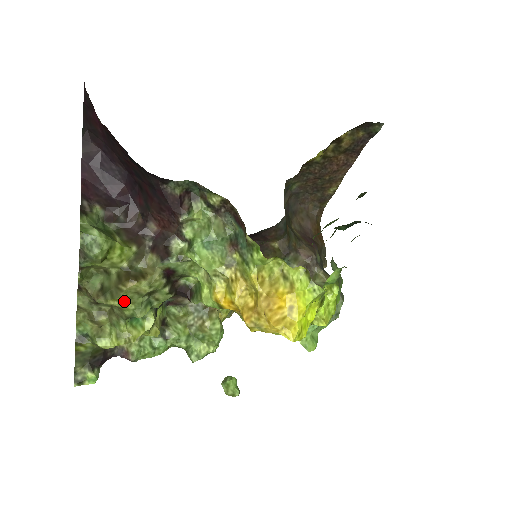
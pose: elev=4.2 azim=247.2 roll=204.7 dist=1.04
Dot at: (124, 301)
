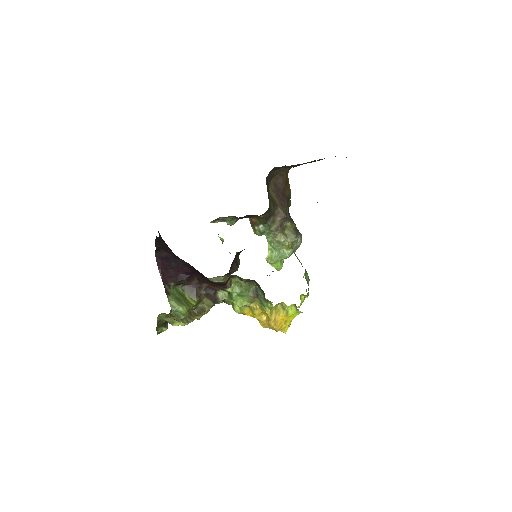
Dot at: occluded
